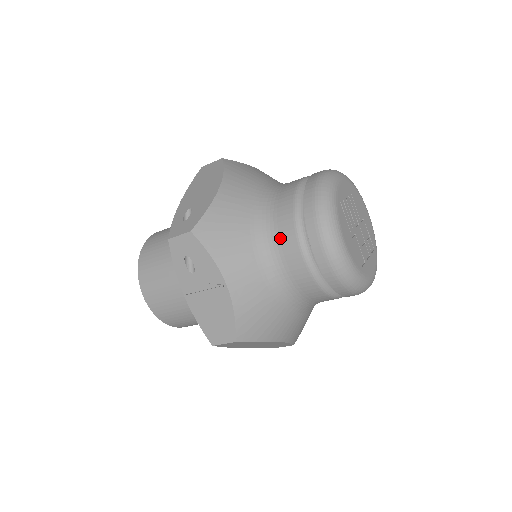
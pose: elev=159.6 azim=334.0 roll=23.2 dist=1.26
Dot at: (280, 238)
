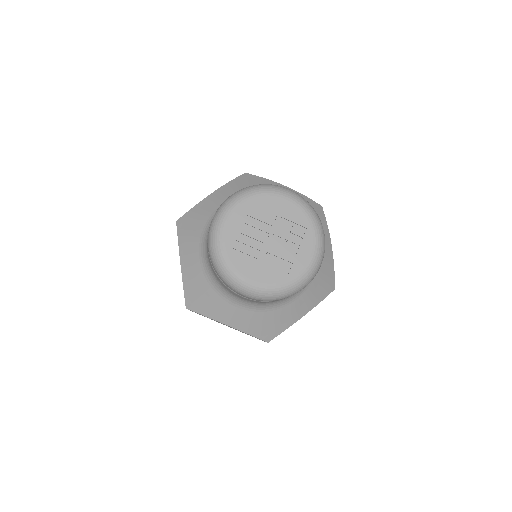
Dot at: (225, 288)
